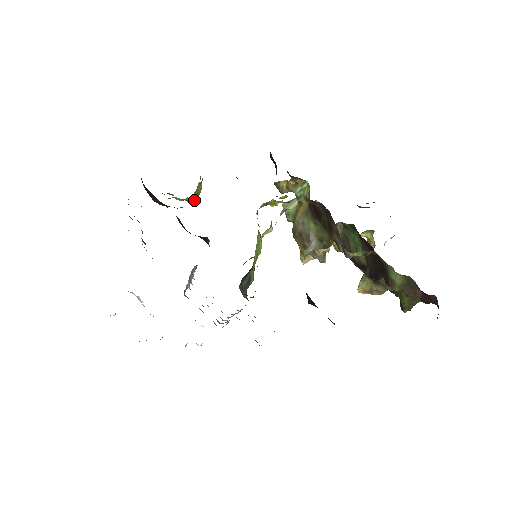
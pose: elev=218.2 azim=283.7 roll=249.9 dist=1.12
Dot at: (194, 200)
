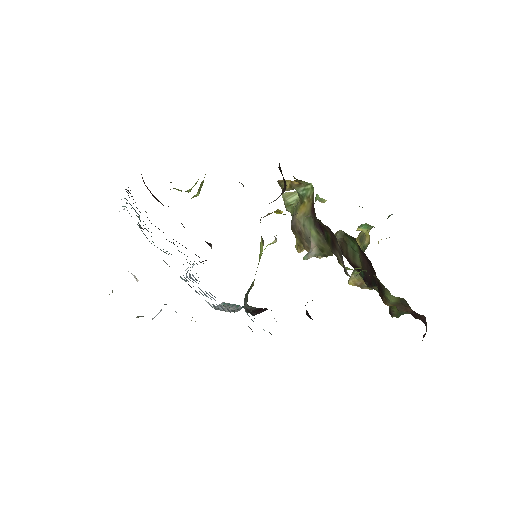
Dot at: (195, 196)
